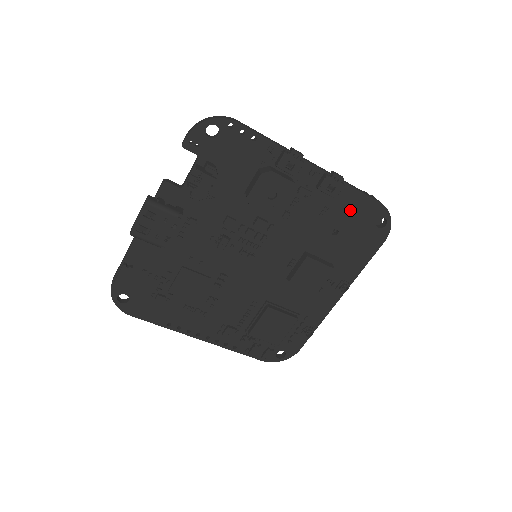
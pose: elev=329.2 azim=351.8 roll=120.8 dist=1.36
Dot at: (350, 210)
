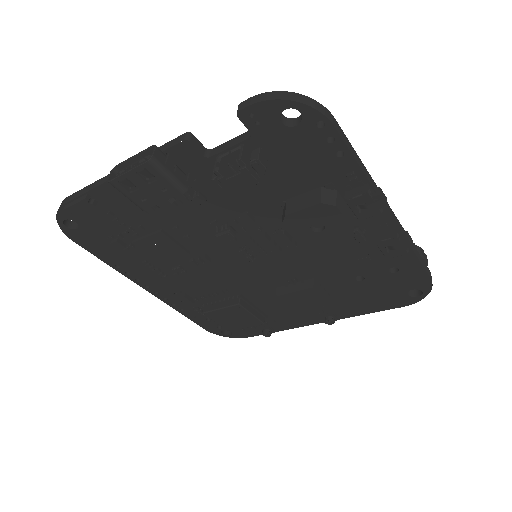
Dot at: occluded
